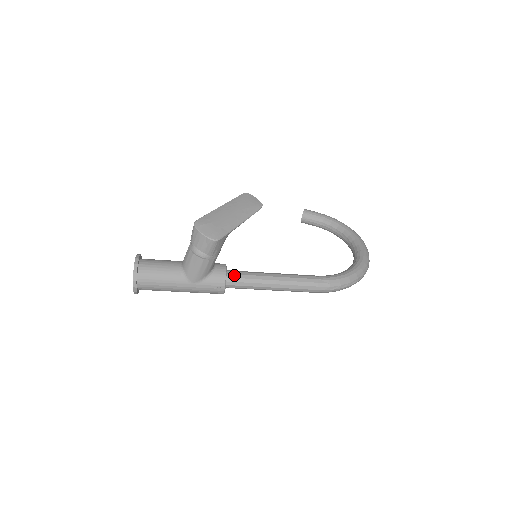
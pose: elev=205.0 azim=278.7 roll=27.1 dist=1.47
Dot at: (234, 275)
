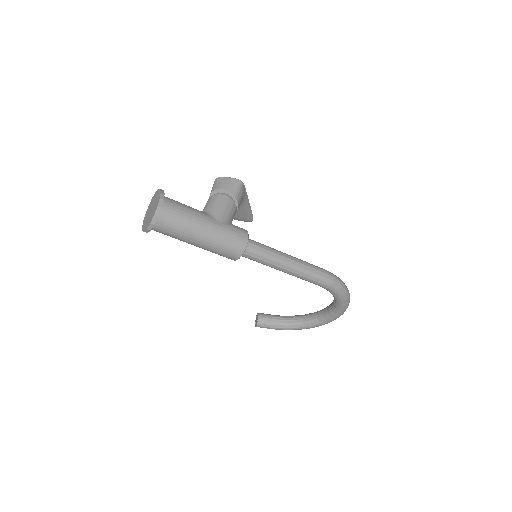
Dot at: occluded
